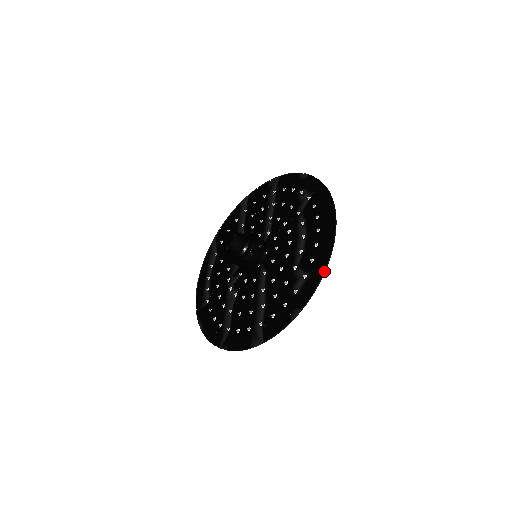
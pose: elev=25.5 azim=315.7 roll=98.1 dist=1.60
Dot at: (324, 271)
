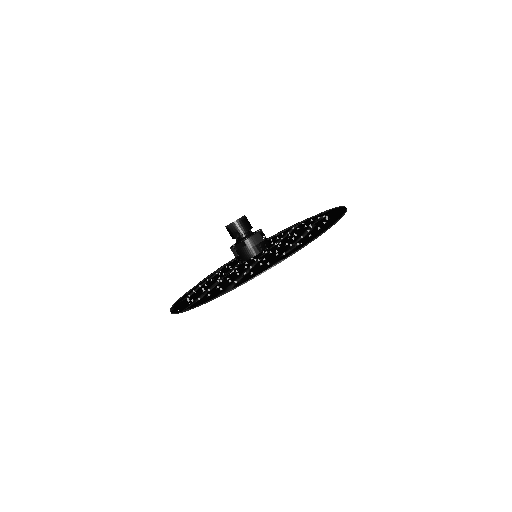
Dot at: (320, 234)
